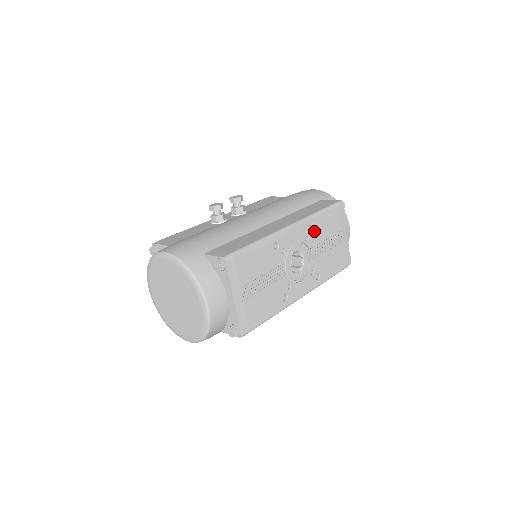
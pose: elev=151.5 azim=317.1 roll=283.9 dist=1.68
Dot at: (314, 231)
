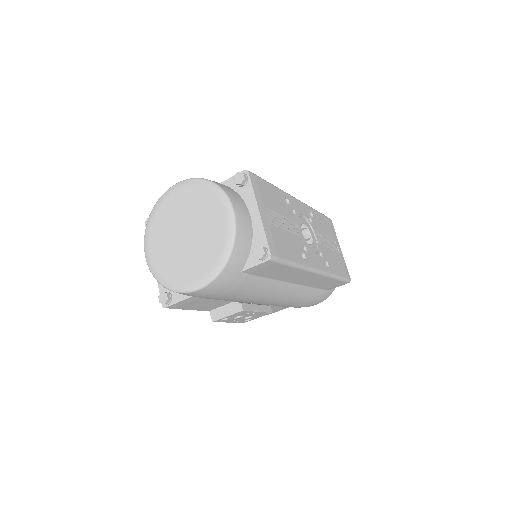
Dot at: (314, 220)
